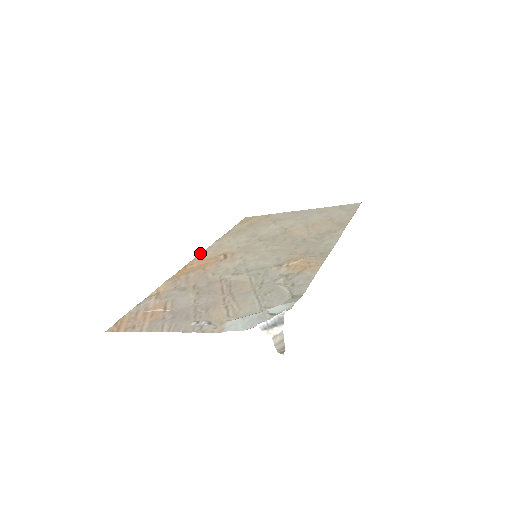
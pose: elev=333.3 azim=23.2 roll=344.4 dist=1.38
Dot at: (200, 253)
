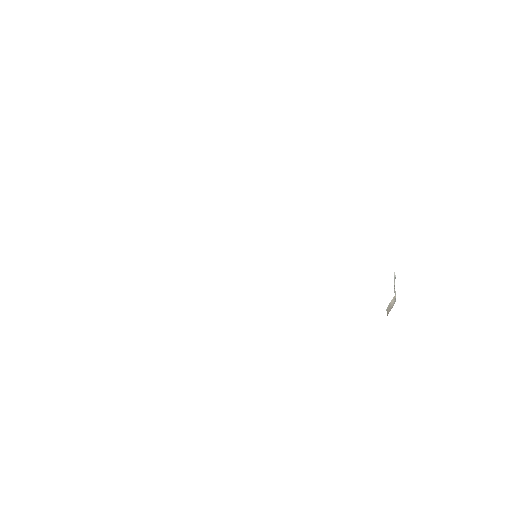
Dot at: occluded
